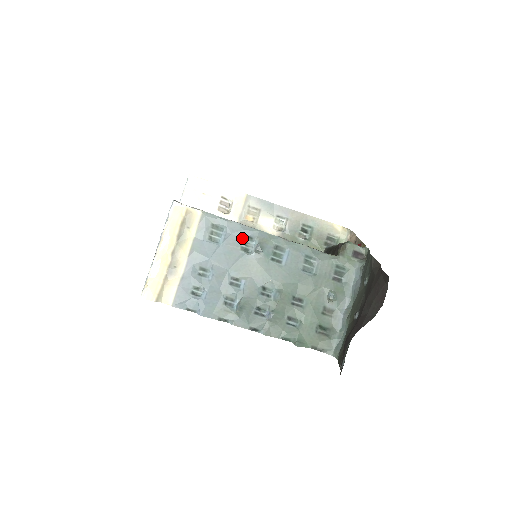
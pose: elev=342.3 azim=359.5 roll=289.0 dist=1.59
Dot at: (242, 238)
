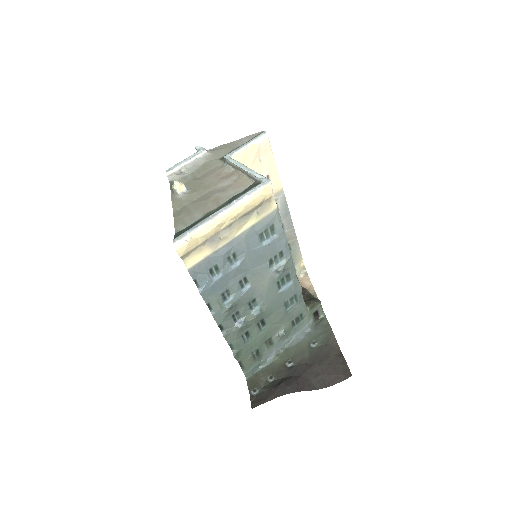
Dot at: (278, 252)
